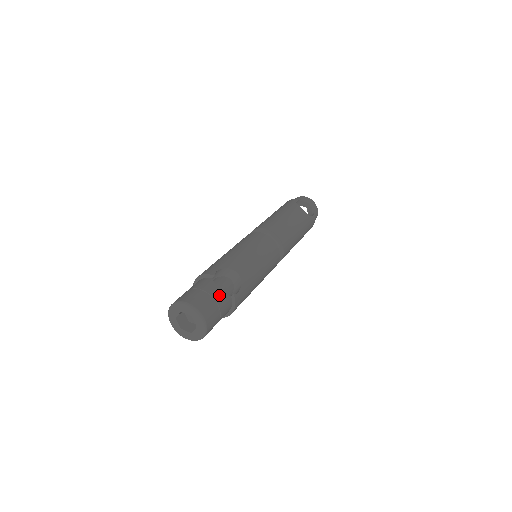
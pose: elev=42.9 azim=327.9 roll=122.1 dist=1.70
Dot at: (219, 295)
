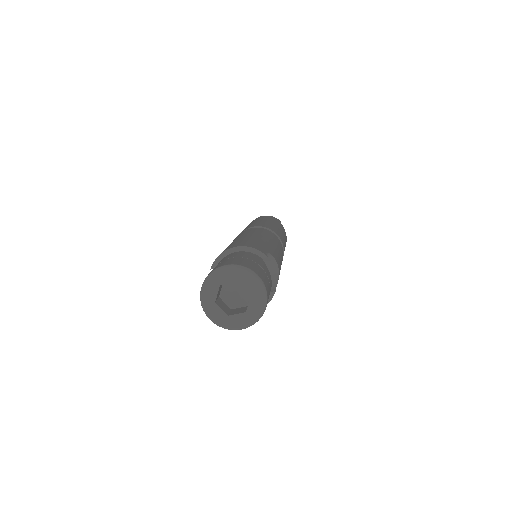
Dot at: (271, 284)
